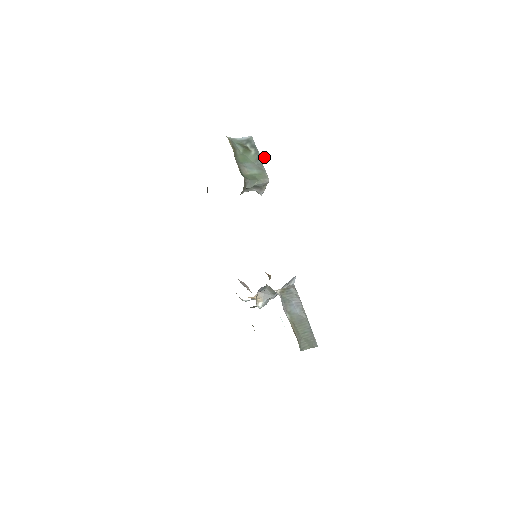
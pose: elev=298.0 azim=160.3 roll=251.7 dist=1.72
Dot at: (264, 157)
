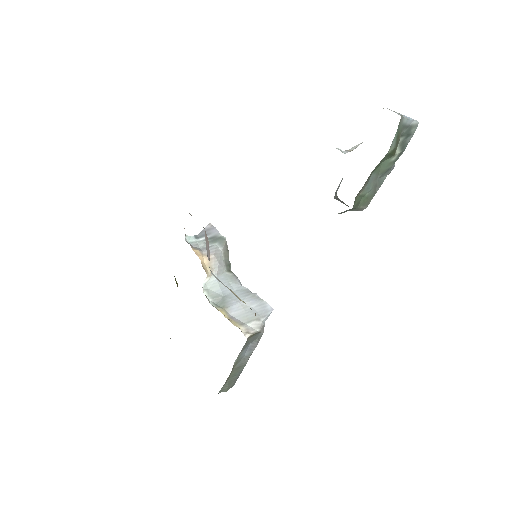
Dot at: occluded
